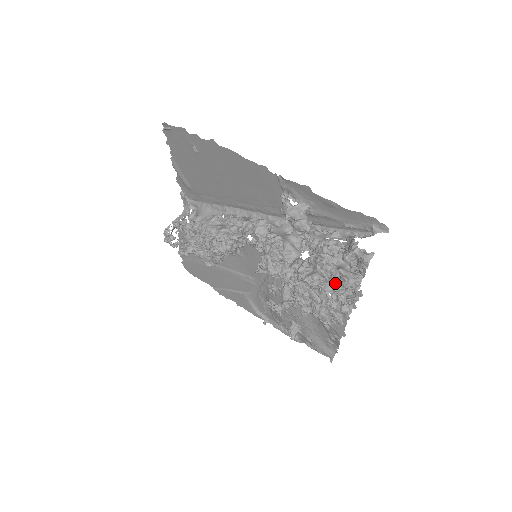
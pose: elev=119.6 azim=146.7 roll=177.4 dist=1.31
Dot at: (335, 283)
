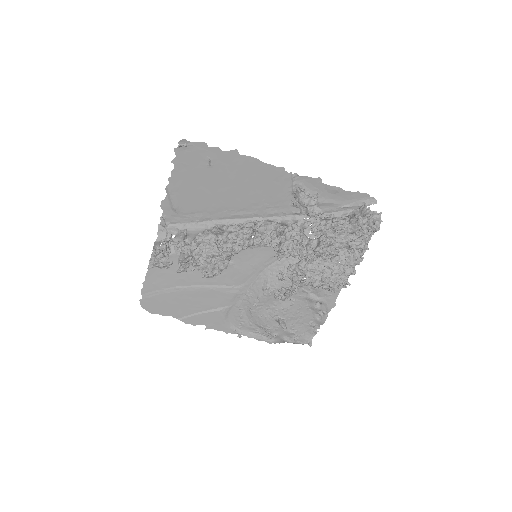
Dot at: (356, 243)
